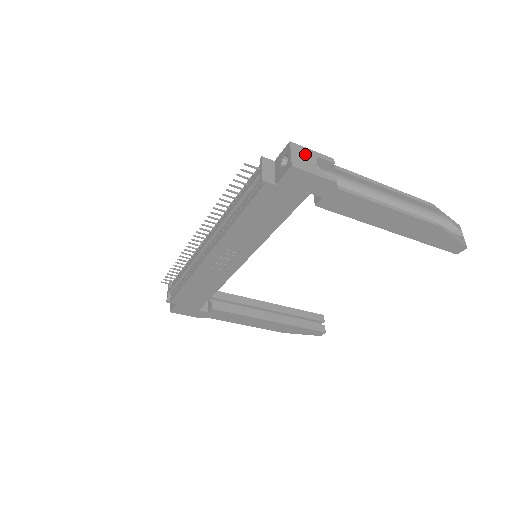
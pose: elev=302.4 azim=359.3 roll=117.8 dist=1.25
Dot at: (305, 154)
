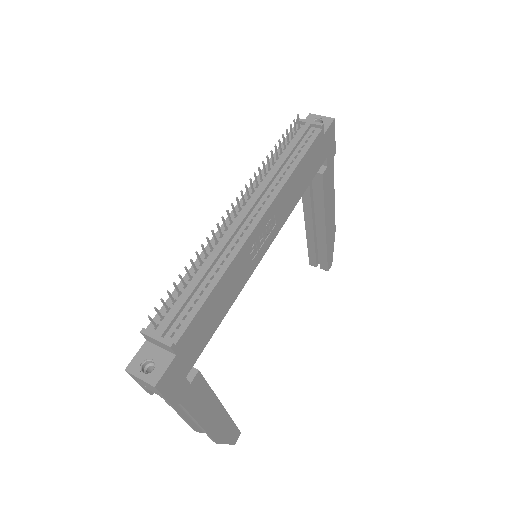
Dot at: occluded
